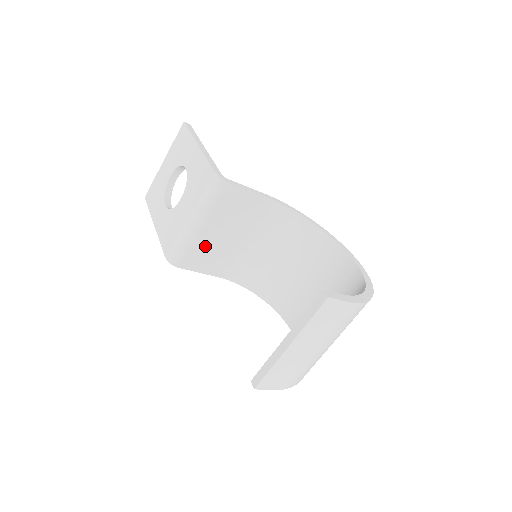
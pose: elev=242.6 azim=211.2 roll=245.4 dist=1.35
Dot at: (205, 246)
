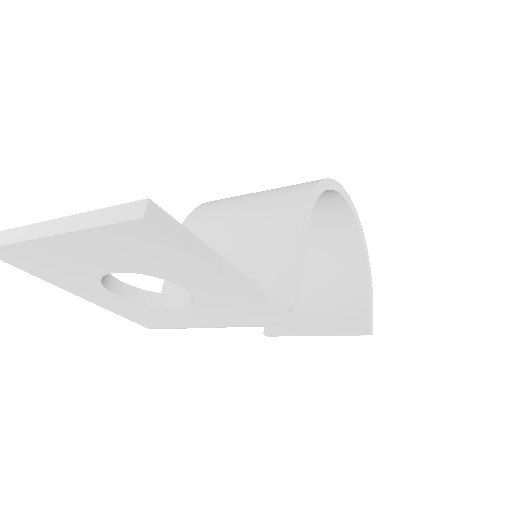
Dot at: occluded
